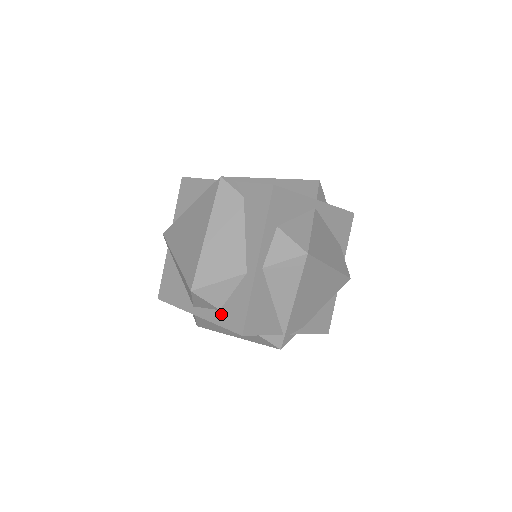
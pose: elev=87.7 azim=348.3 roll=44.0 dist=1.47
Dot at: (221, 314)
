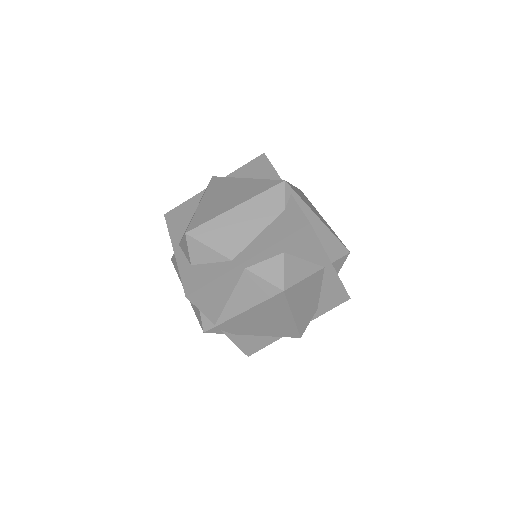
Dot at: (189, 268)
